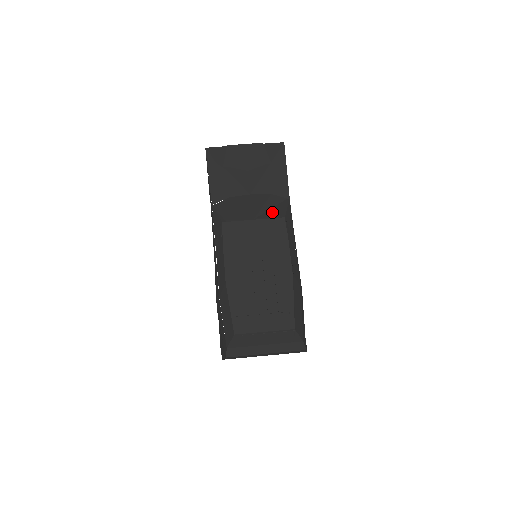
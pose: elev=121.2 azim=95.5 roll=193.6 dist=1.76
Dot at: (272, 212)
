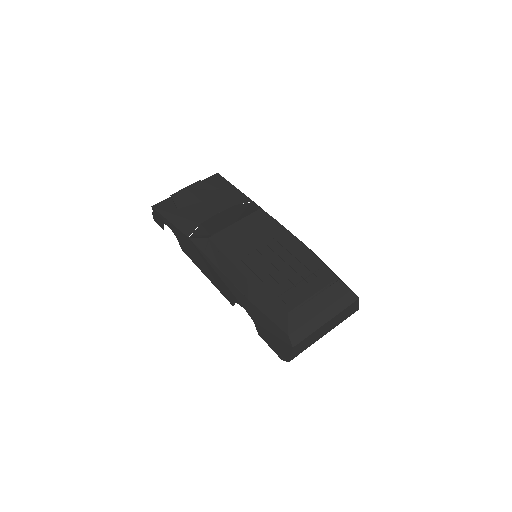
Dot at: (247, 212)
